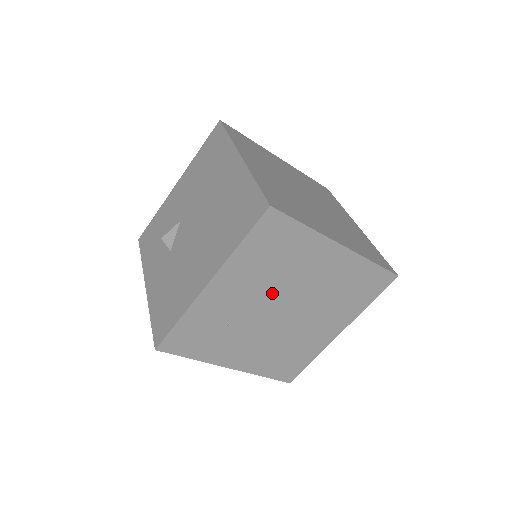
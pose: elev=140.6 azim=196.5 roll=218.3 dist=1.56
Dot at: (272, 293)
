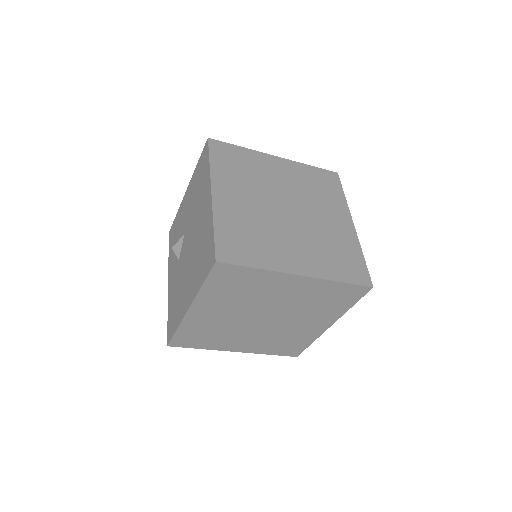
Dot at: (249, 309)
